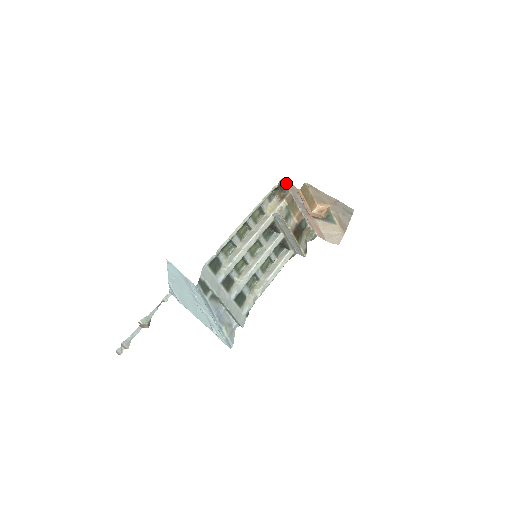
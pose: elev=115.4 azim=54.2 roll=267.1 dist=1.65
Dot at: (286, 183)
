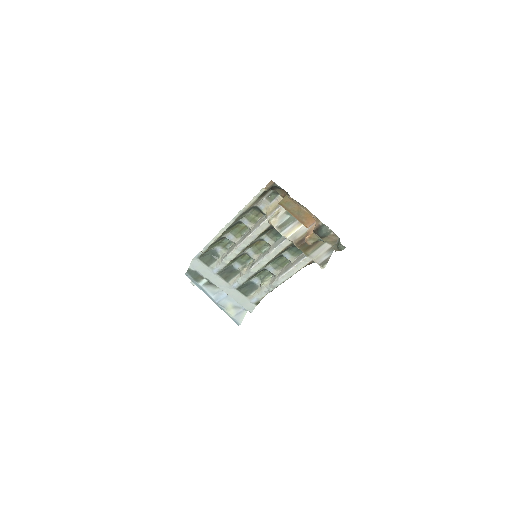
Dot at: (278, 186)
